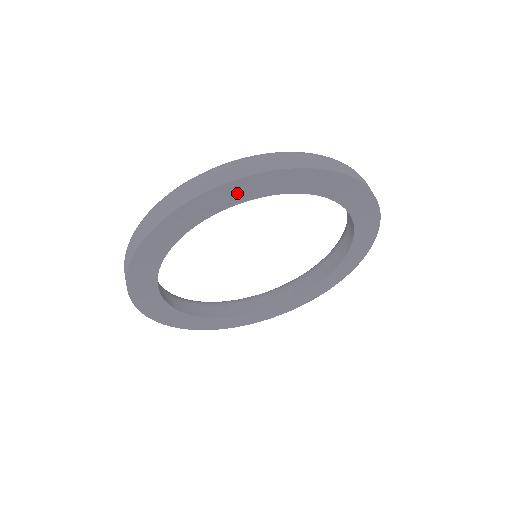
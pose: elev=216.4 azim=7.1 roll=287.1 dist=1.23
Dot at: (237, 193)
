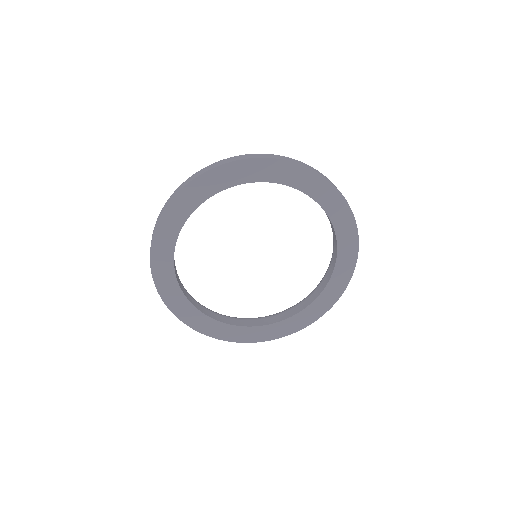
Dot at: (185, 204)
